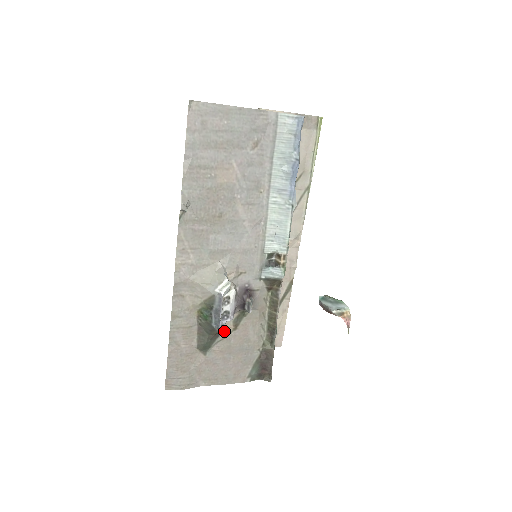
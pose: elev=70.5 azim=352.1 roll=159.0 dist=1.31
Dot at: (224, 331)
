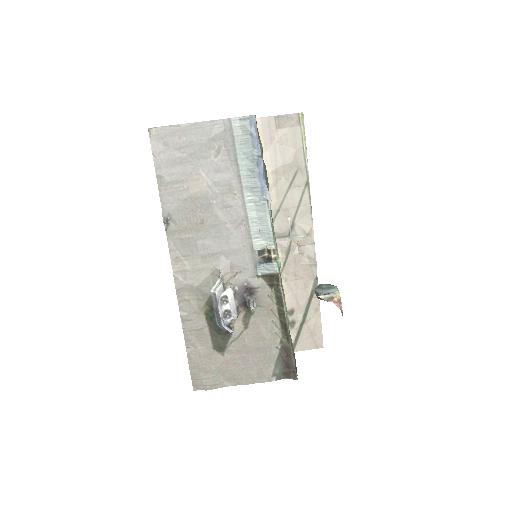
Dot at: (228, 329)
